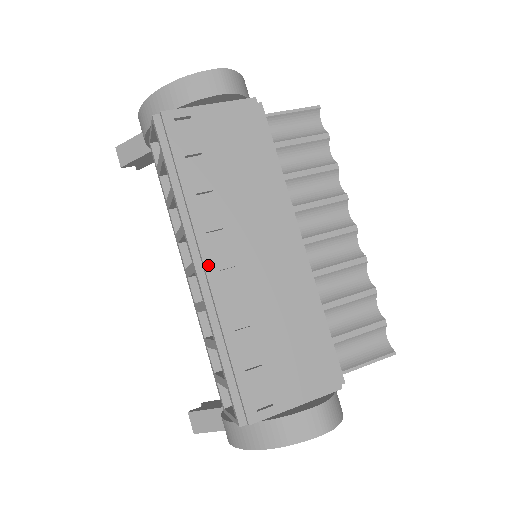
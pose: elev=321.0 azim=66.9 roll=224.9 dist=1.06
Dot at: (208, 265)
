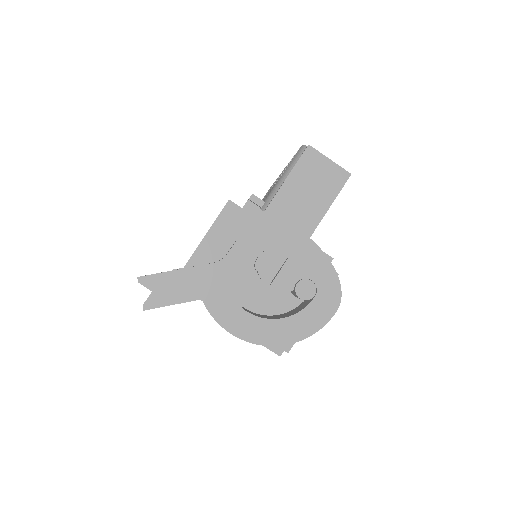
Dot at: occluded
